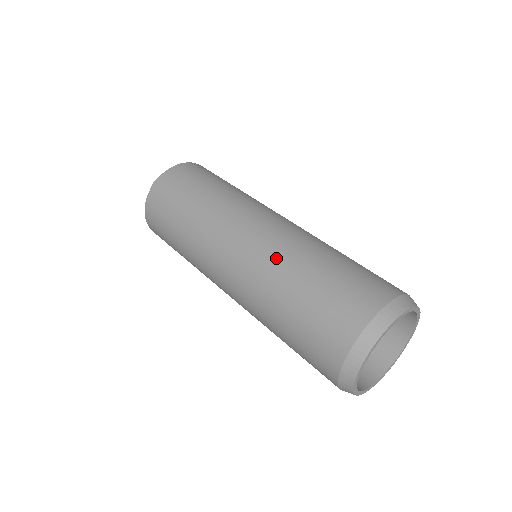
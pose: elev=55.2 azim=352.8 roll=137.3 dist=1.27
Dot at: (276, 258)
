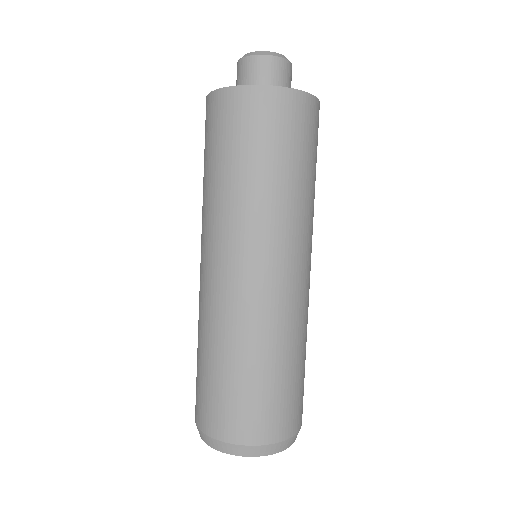
Dot at: (214, 320)
